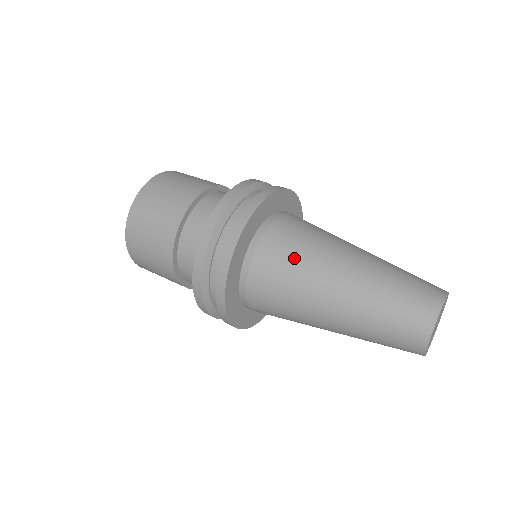
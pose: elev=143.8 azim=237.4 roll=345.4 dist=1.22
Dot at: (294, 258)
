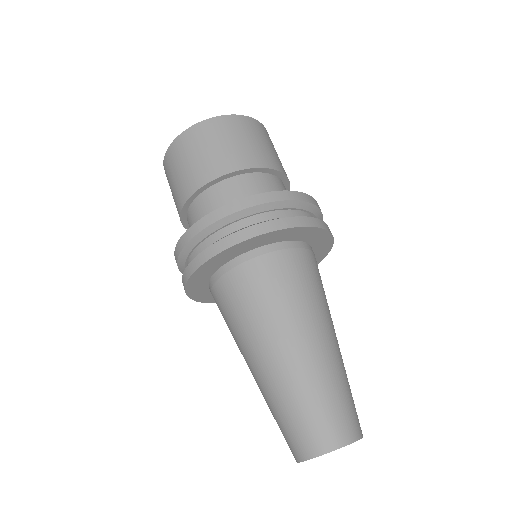
Dot at: (239, 313)
